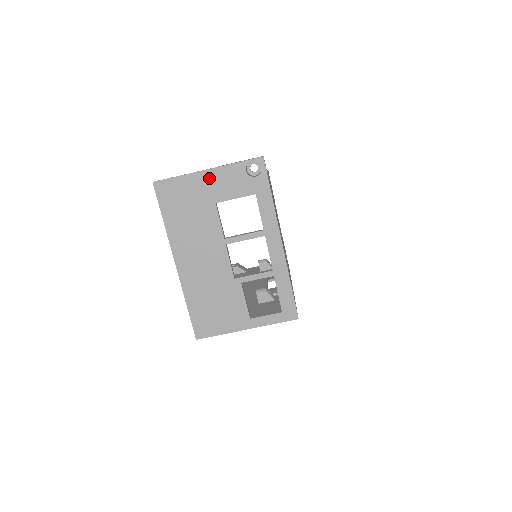
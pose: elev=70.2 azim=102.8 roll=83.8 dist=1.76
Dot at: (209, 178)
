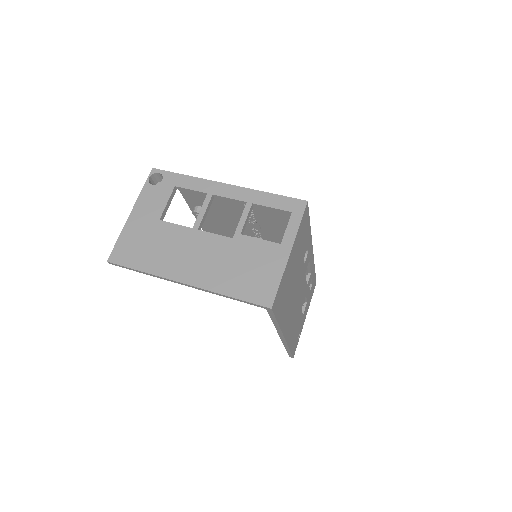
Dot at: (137, 215)
